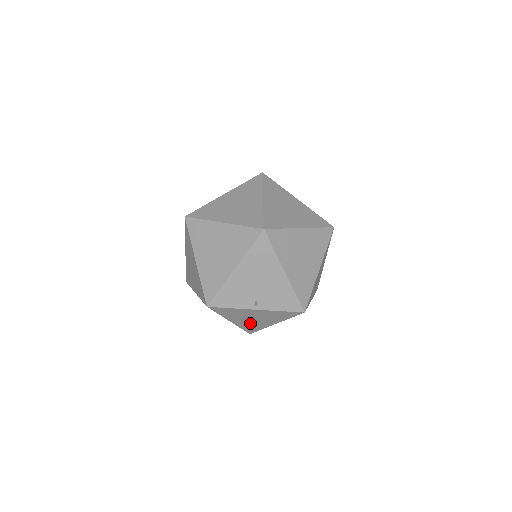
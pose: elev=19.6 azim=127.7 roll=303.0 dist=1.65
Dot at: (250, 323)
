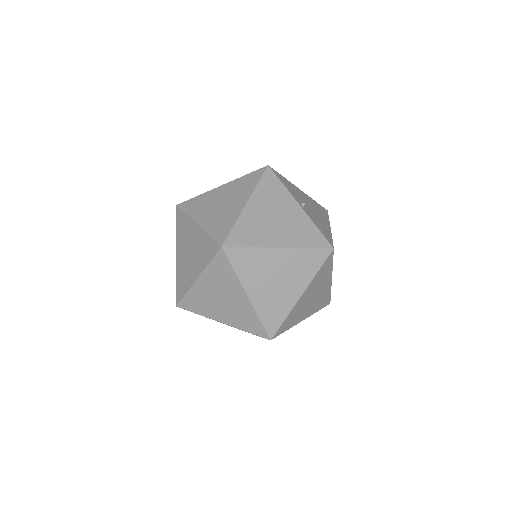
Dot at: (258, 224)
